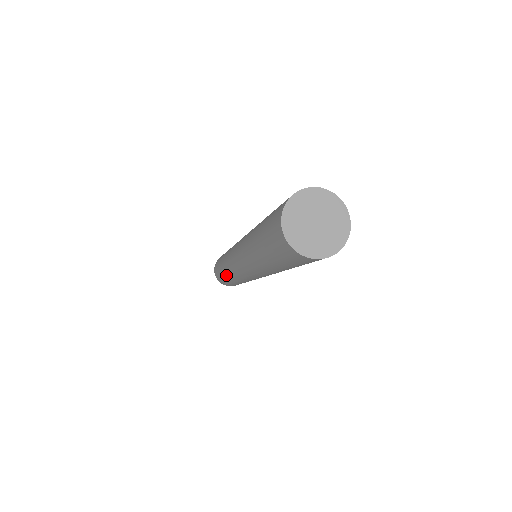
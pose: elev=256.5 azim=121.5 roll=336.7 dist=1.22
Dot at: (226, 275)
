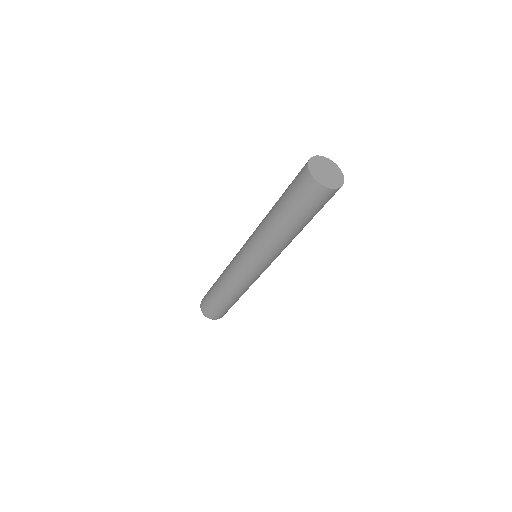
Dot at: (219, 278)
